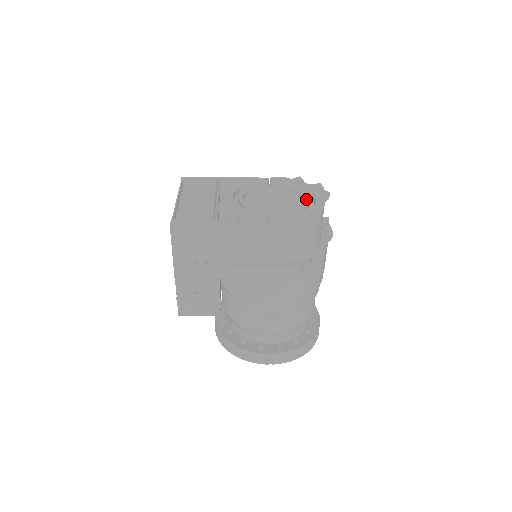
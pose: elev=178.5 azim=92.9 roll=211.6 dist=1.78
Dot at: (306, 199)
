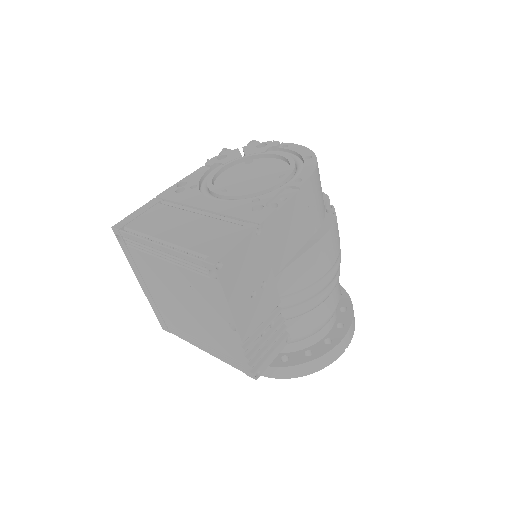
Dot at: (278, 153)
